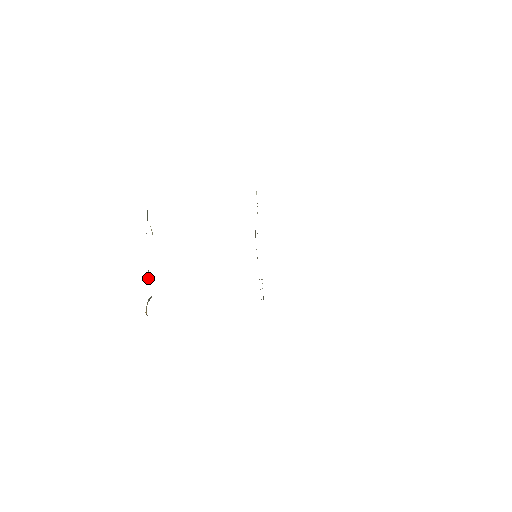
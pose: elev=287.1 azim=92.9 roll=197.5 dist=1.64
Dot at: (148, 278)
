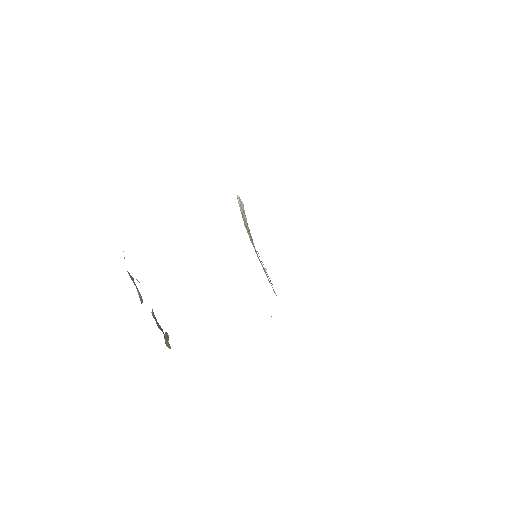
Dot at: (160, 327)
